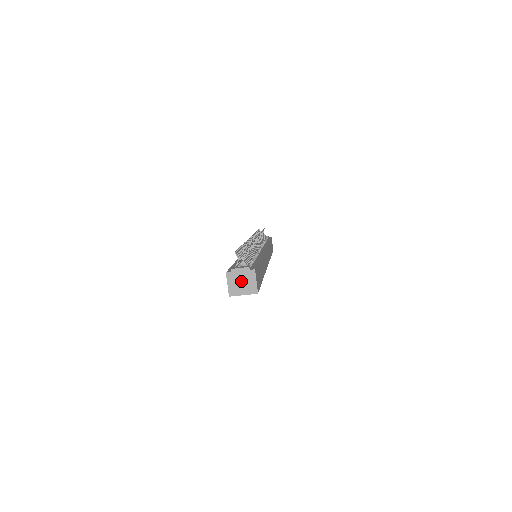
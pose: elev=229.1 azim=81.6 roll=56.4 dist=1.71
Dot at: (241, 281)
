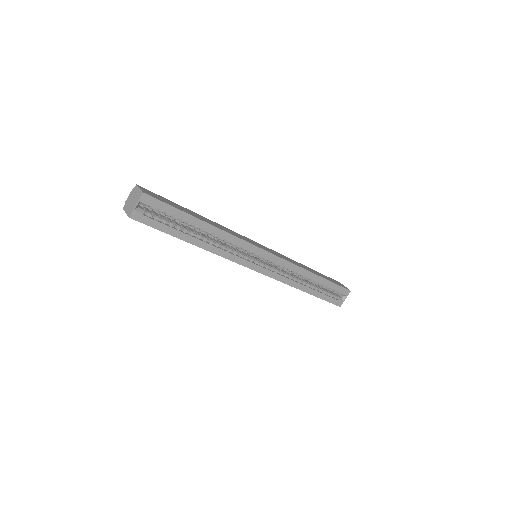
Dot at: (132, 201)
